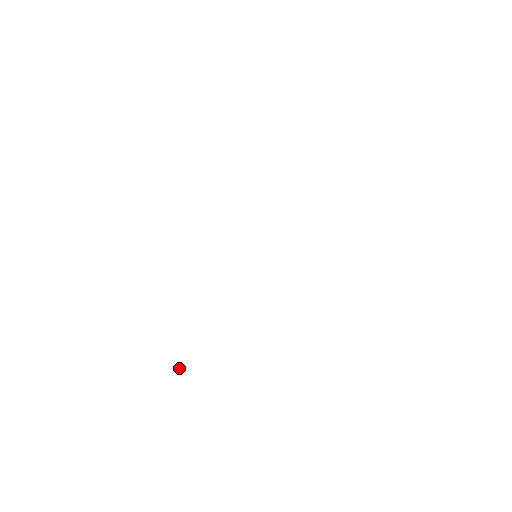
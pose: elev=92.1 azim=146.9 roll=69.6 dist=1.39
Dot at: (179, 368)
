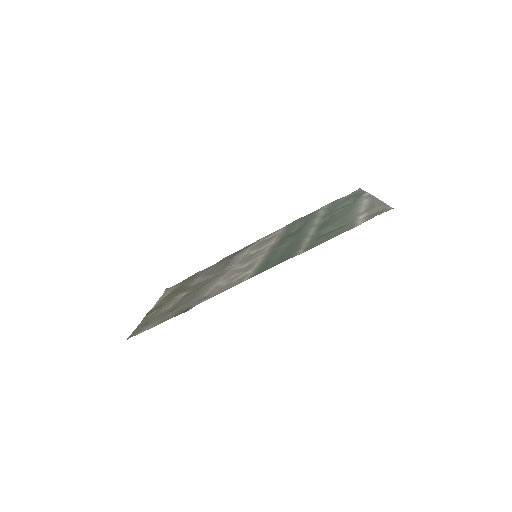
Dot at: (151, 311)
